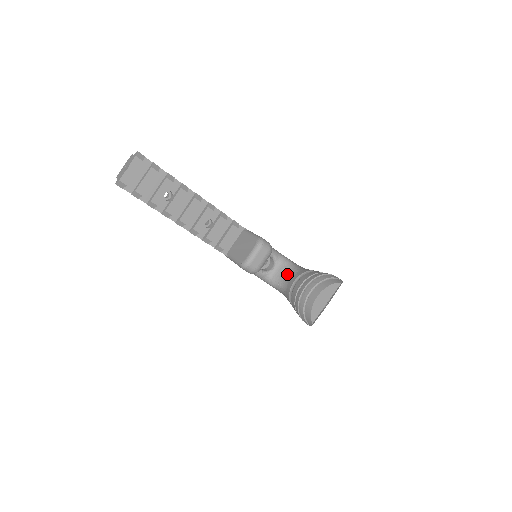
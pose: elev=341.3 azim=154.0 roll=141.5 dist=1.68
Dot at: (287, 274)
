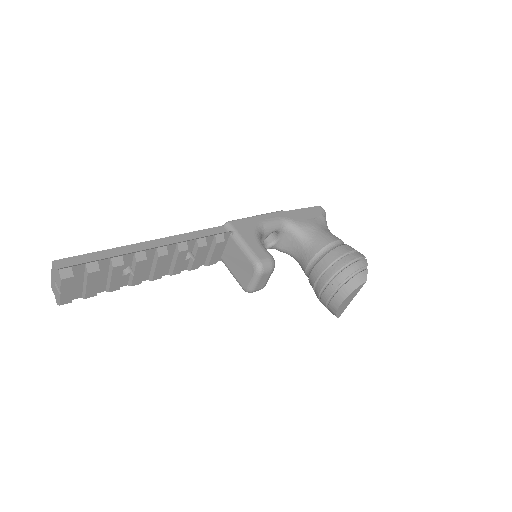
Dot at: (297, 247)
